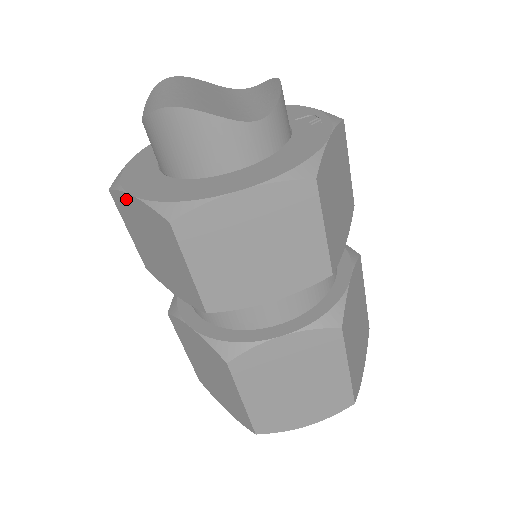
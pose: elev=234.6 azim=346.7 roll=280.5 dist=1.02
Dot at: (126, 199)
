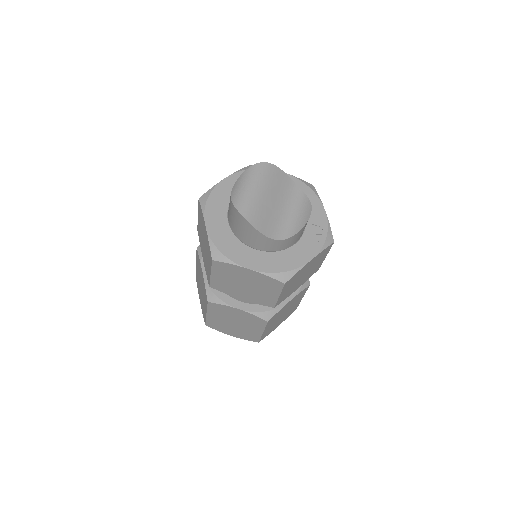
Dot at: (203, 218)
